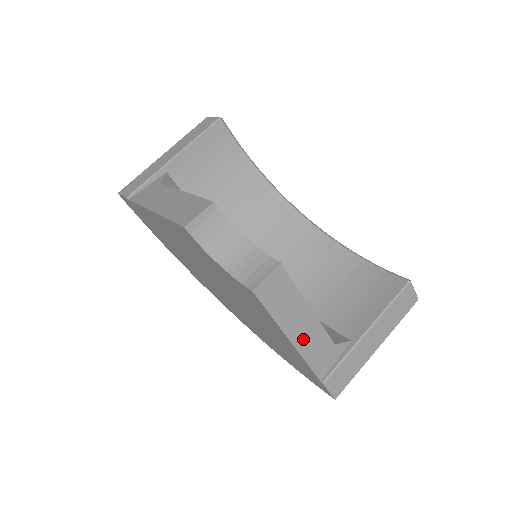
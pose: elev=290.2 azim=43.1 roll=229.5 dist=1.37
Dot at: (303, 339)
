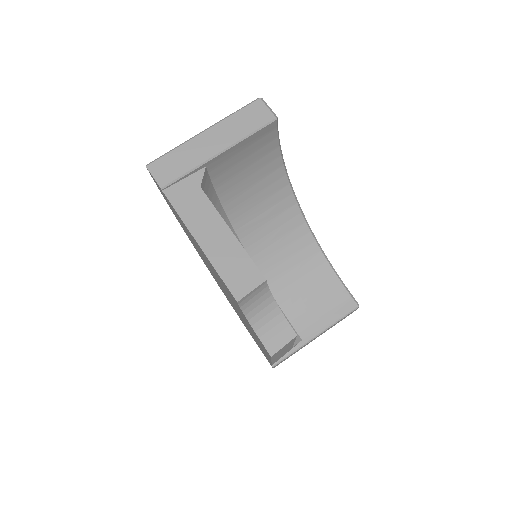
Dot at: occluded
